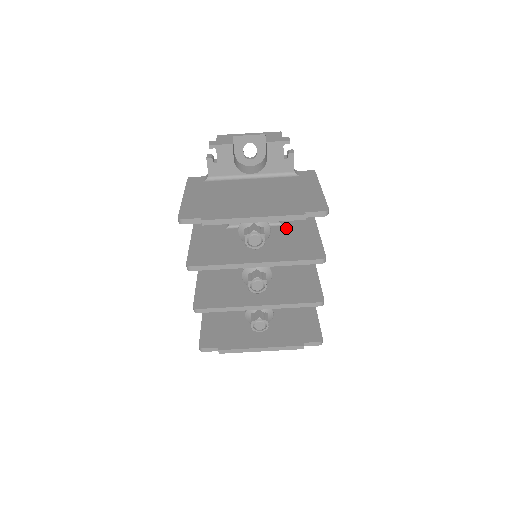
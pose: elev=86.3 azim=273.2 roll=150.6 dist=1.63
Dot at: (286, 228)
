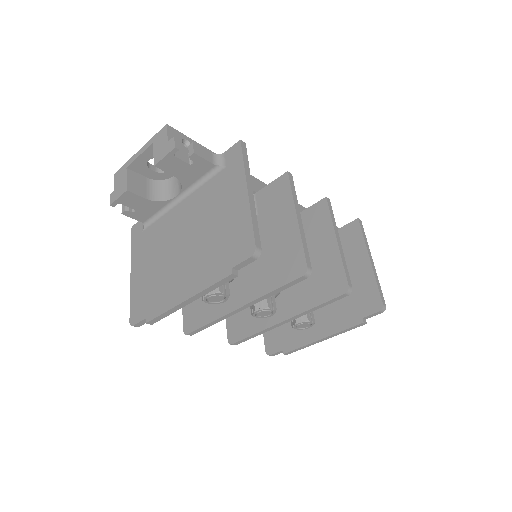
Dot at: (261, 220)
